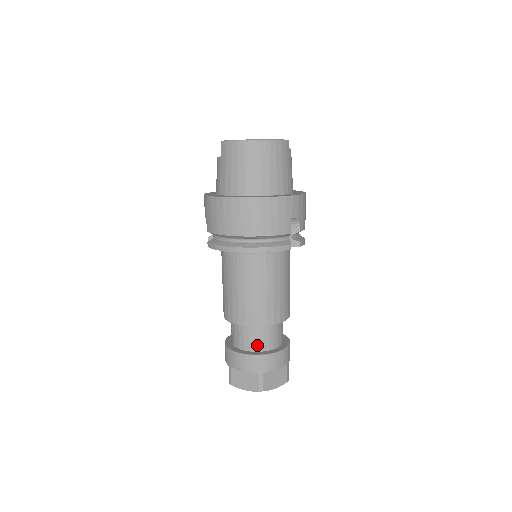
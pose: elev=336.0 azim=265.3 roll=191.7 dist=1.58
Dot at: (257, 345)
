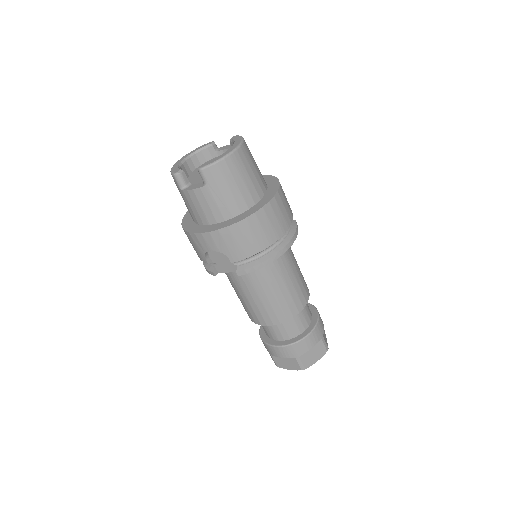
Dot at: (307, 321)
